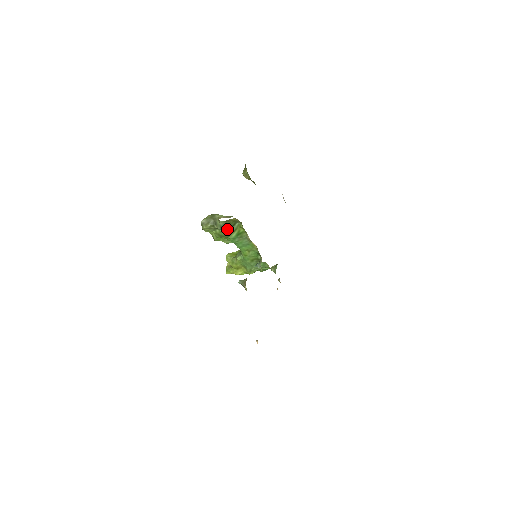
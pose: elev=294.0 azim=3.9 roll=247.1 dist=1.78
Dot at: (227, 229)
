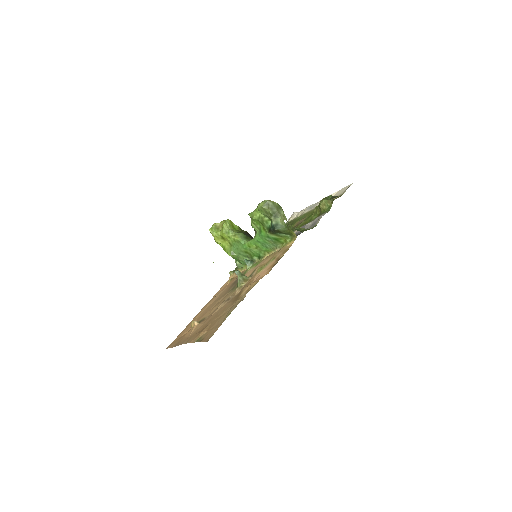
Dot at: (278, 230)
